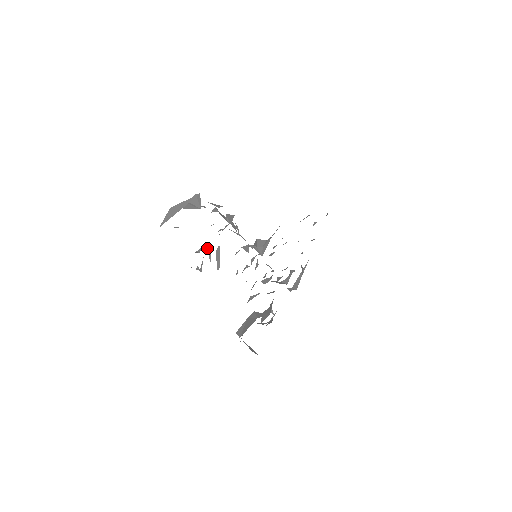
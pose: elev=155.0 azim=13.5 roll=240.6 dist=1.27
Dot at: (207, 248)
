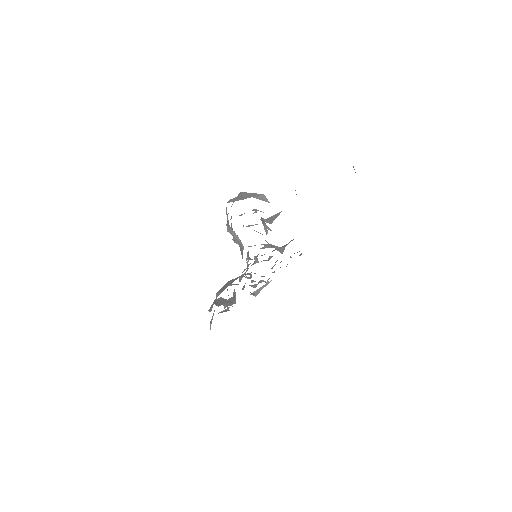
Dot at: (232, 233)
